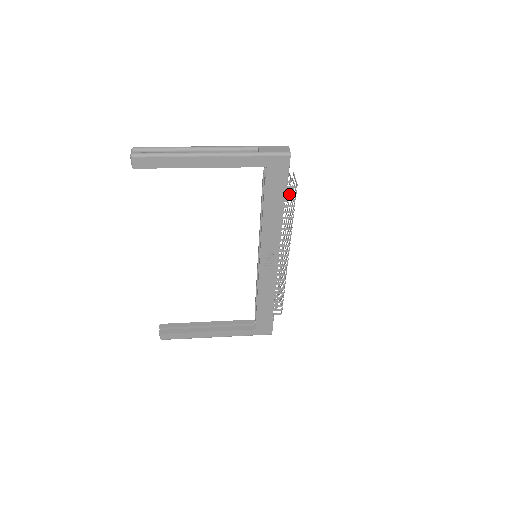
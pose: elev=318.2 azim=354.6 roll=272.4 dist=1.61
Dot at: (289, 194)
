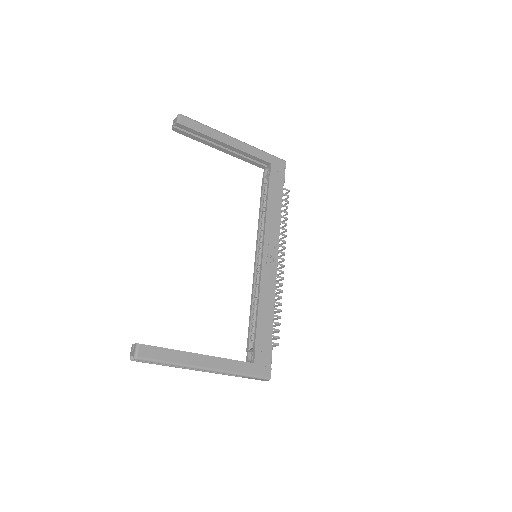
Dot at: (284, 195)
